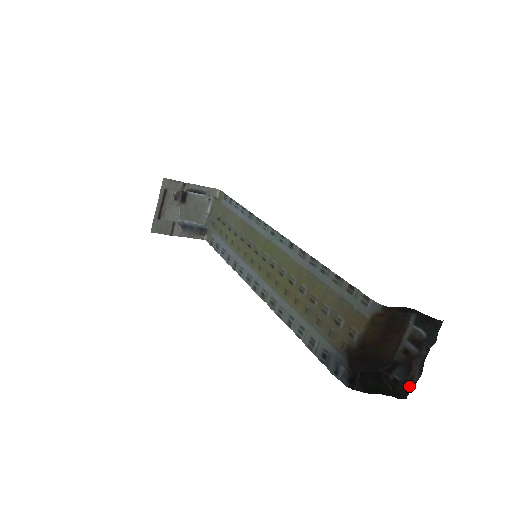
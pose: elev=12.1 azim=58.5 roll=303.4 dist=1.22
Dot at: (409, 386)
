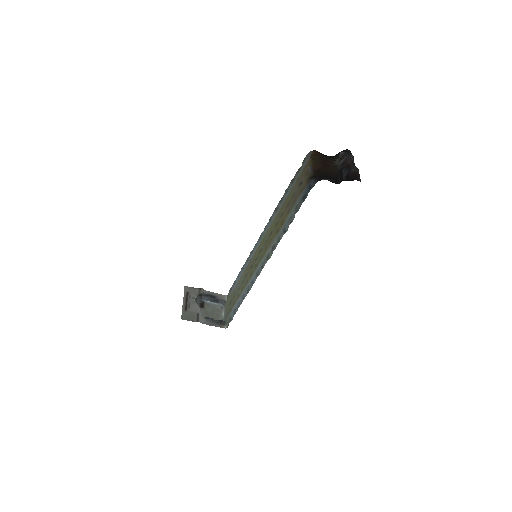
Dot at: (354, 171)
